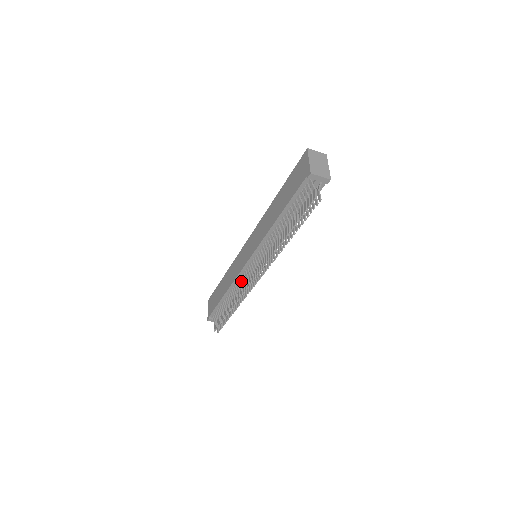
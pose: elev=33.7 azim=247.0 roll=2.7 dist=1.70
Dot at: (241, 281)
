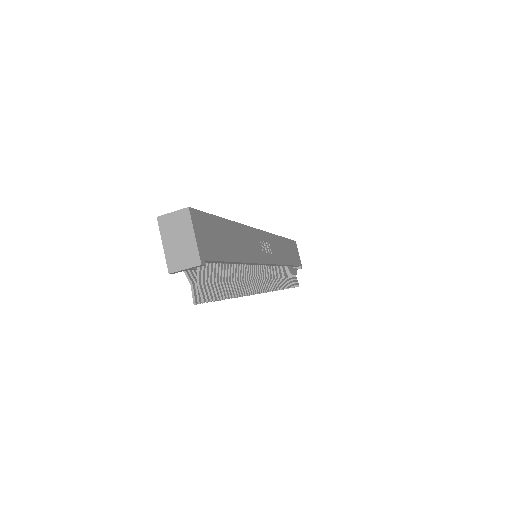
Dot at: occluded
